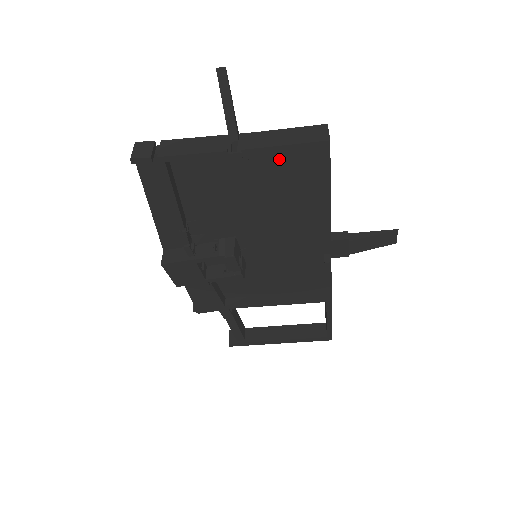
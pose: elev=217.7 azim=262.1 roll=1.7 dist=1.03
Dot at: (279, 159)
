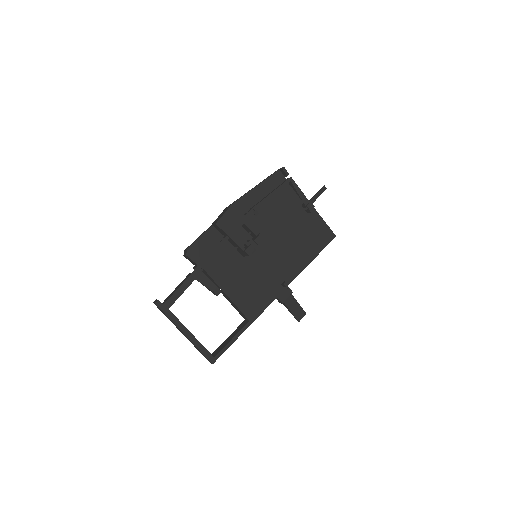
Dot at: (318, 224)
